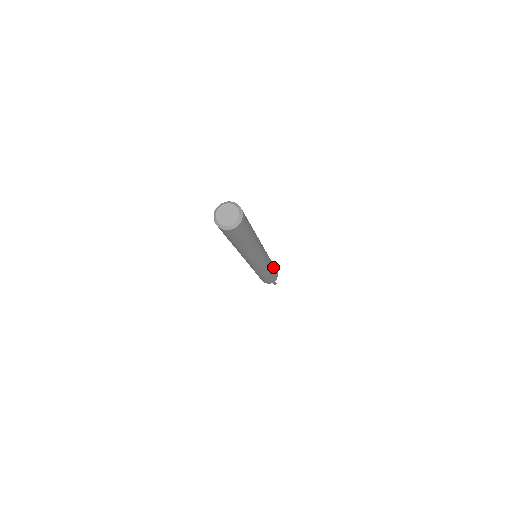
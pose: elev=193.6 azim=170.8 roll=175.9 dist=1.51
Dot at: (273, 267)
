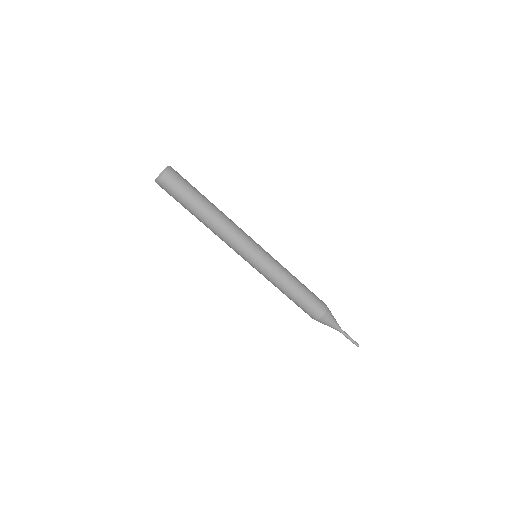
Dot at: occluded
